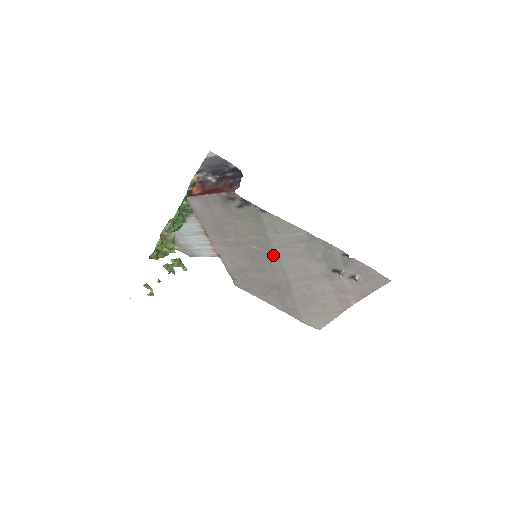
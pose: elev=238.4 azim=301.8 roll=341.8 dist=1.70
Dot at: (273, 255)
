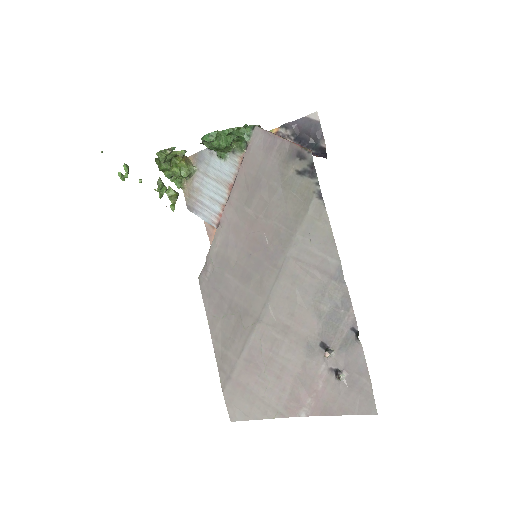
Dot at: (277, 265)
